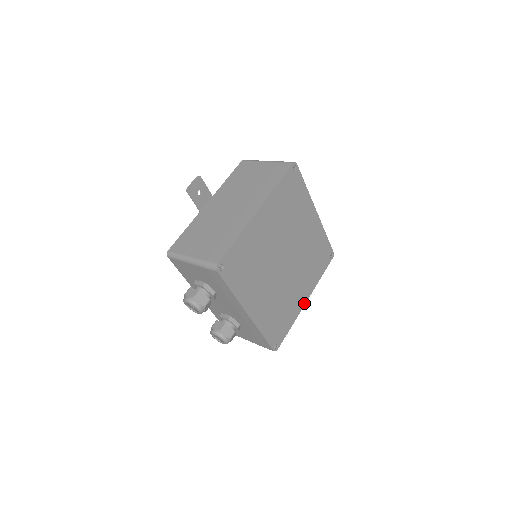
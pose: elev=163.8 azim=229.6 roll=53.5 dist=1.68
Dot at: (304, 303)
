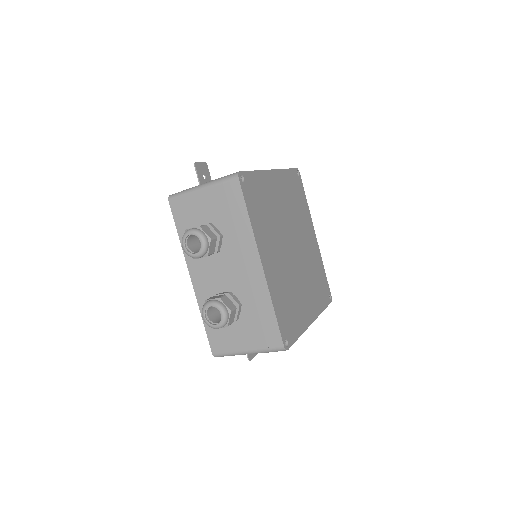
Dot at: (310, 322)
